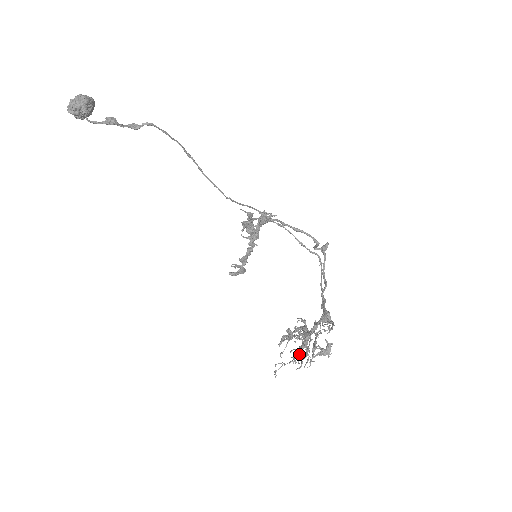
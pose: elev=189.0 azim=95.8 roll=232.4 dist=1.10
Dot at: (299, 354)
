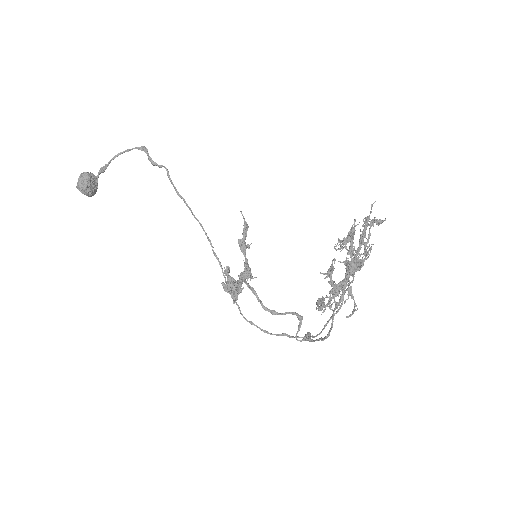
Dot at: (353, 261)
